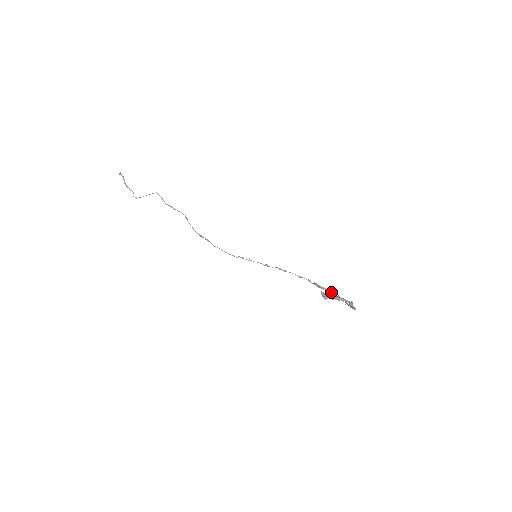
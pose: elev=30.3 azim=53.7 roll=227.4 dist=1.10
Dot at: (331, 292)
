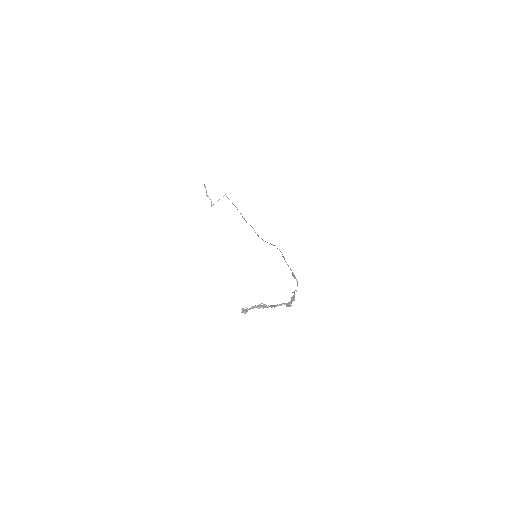
Dot at: occluded
